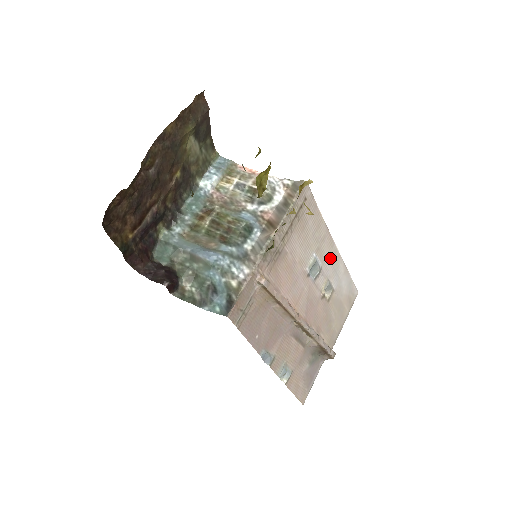
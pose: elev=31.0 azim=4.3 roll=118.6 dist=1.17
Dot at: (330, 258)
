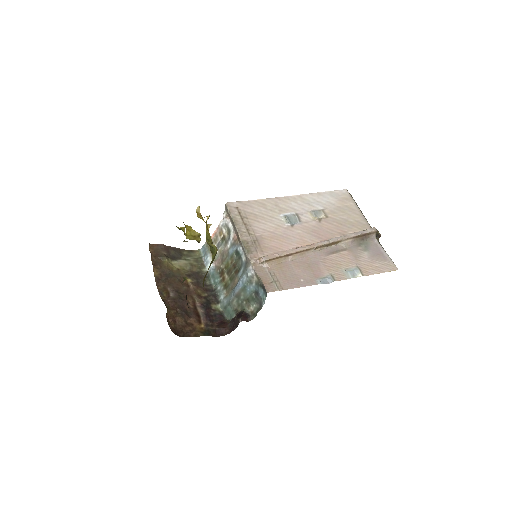
Dot at: (296, 204)
